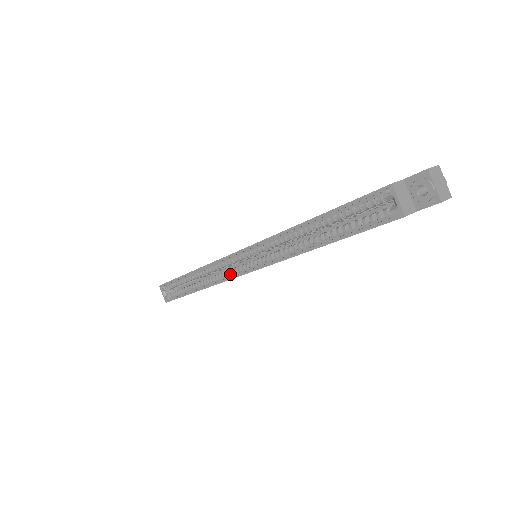
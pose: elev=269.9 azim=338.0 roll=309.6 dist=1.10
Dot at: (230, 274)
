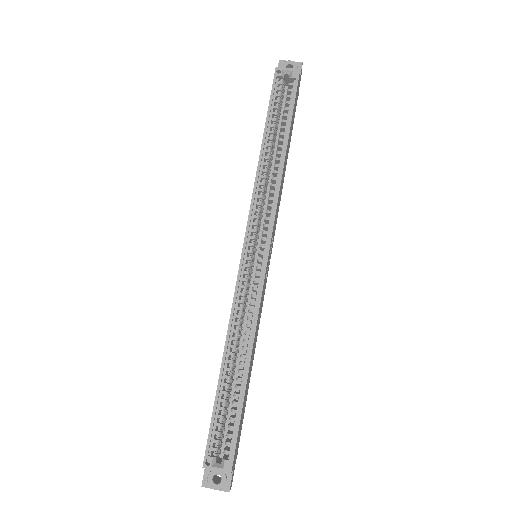
Dot at: (257, 288)
